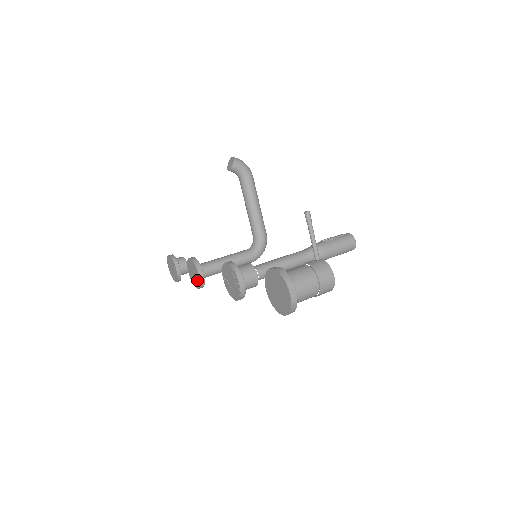
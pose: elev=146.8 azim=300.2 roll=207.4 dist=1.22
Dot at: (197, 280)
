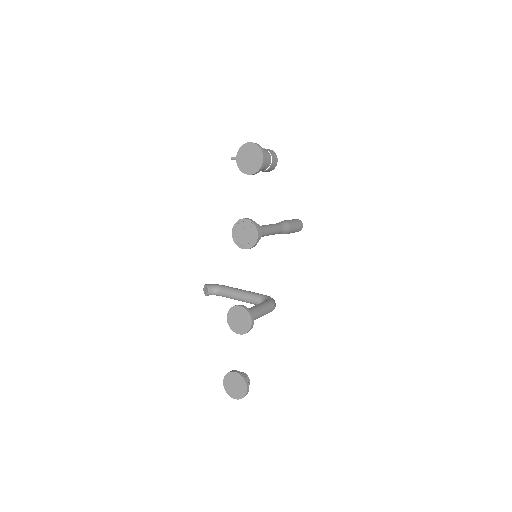
Dot at: (244, 315)
